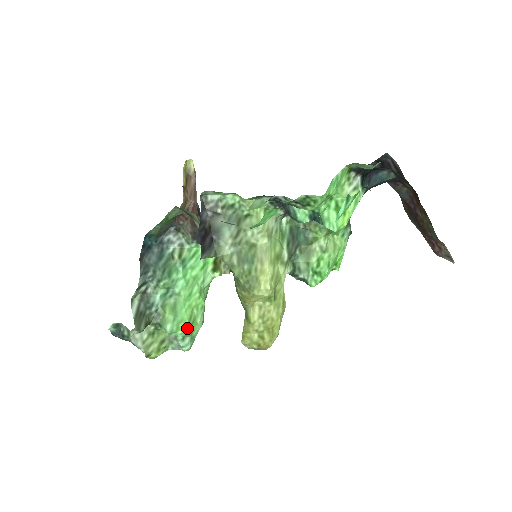
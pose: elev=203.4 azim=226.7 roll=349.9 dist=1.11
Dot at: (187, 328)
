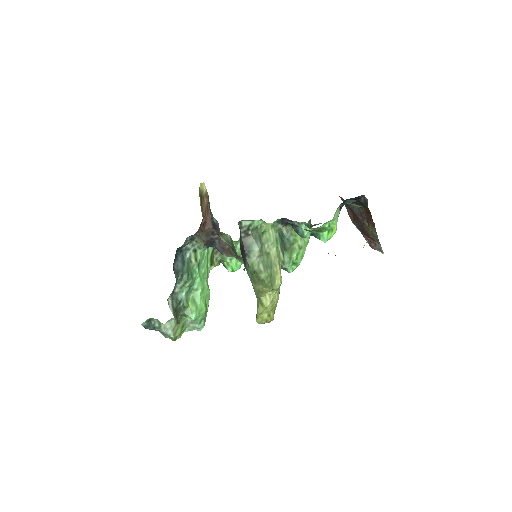
Dot at: (204, 314)
